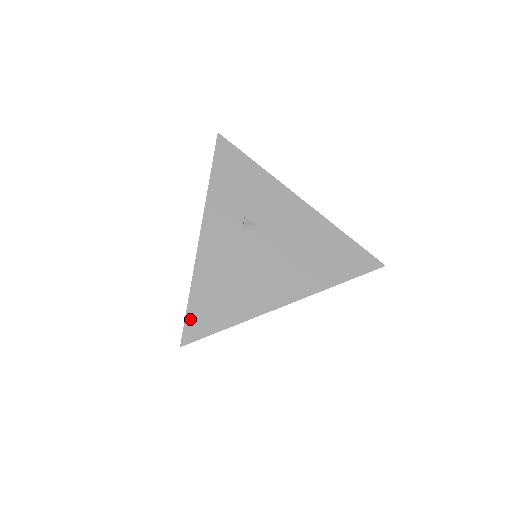
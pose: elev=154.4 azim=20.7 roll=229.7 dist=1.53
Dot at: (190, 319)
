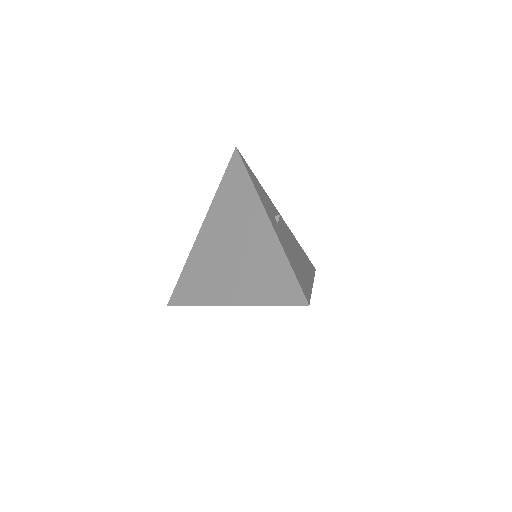
Dot at: (300, 284)
